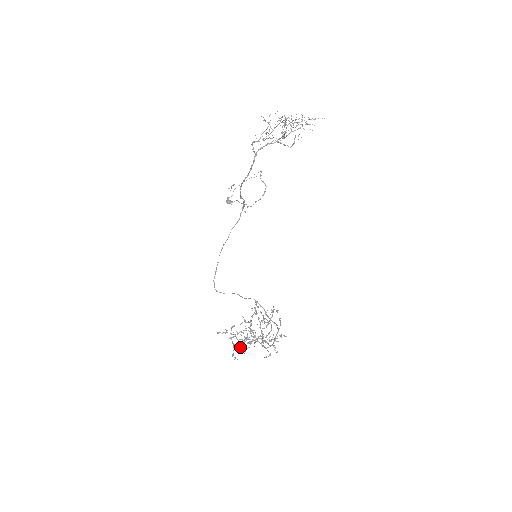
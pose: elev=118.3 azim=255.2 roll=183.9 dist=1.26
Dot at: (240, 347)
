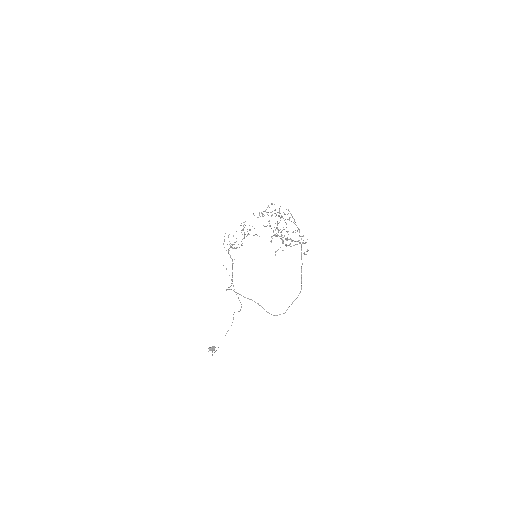
Dot at: (274, 210)
